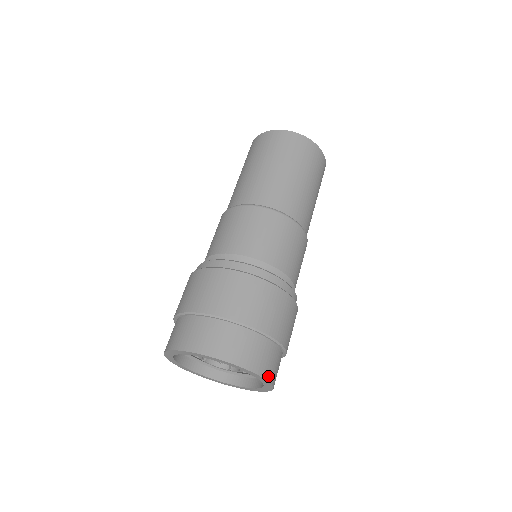
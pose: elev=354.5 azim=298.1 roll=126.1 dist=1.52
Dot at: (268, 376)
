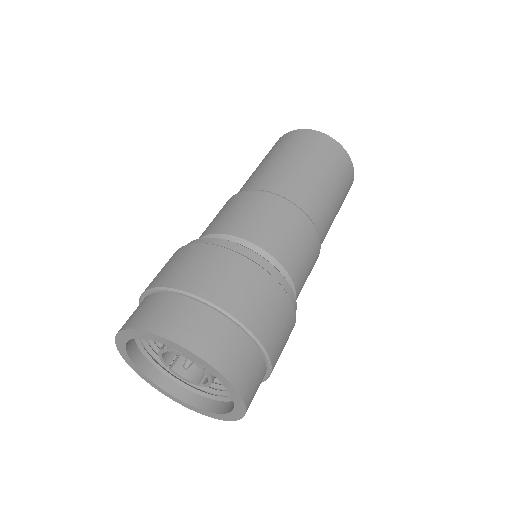
Dot at: (226, 371)
